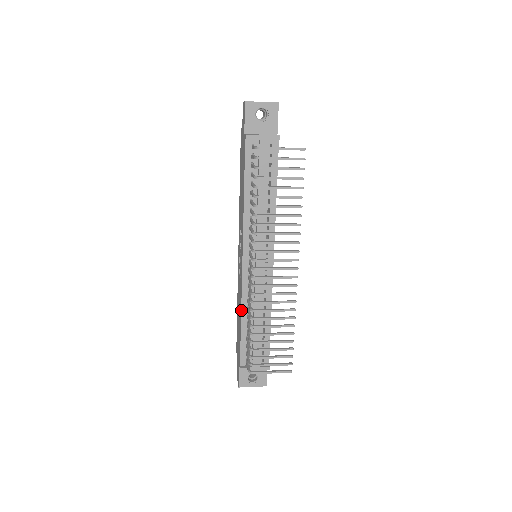
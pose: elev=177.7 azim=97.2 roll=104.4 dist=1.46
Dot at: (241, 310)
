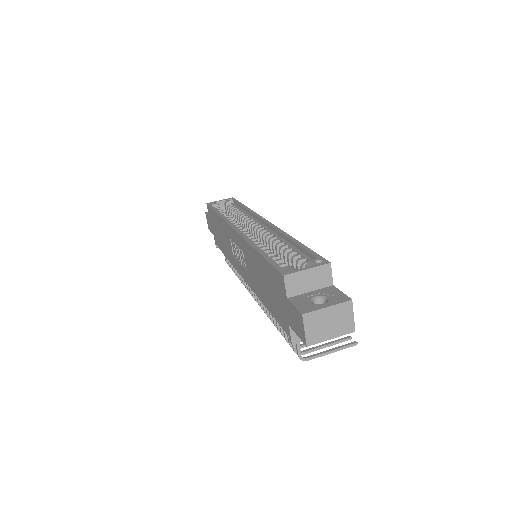
Dot at: (229, 261)
